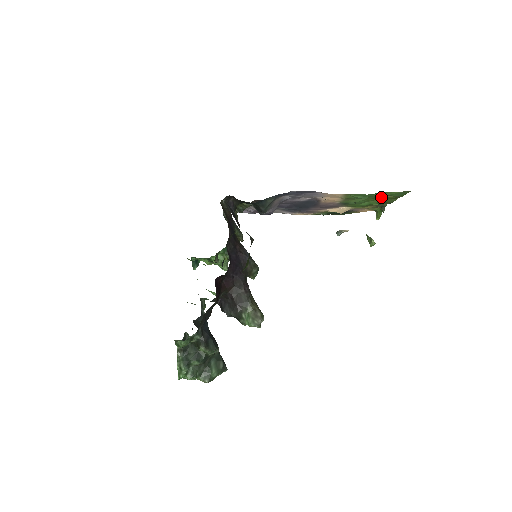
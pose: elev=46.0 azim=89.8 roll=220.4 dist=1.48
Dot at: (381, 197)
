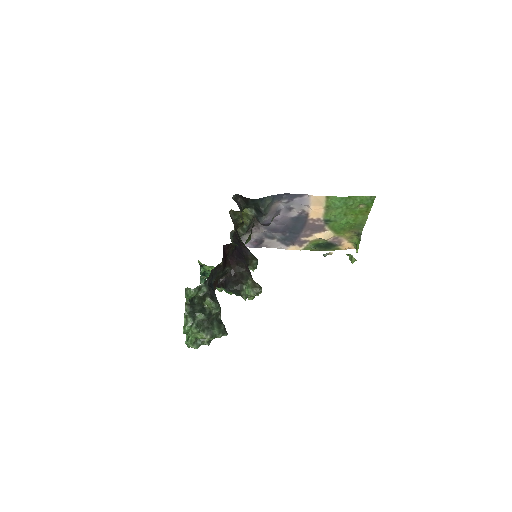
Dot at: (354, 206)
